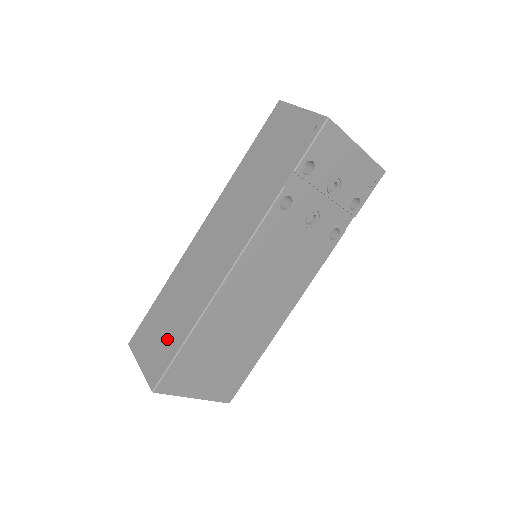
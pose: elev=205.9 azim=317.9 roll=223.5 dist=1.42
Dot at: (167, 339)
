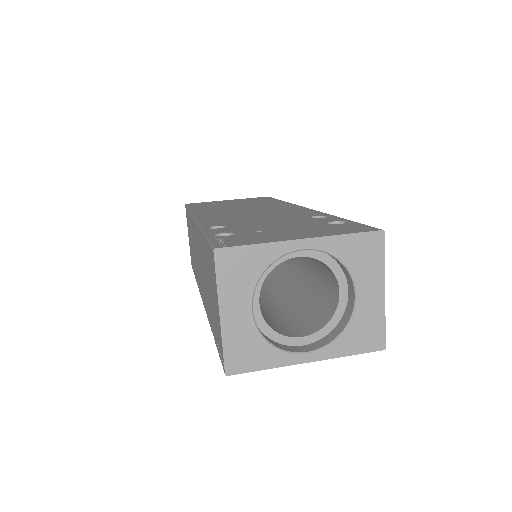
Dot at: (192, 255)
